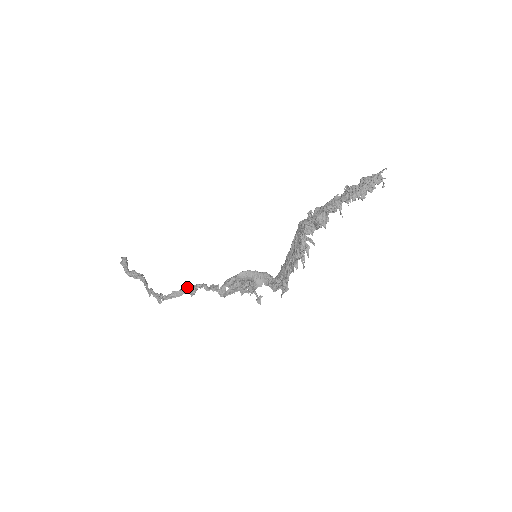
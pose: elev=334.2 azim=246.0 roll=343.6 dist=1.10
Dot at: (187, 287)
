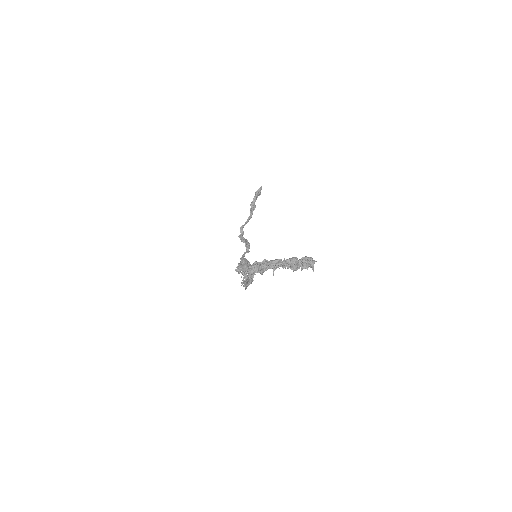
Dot at: (247, 241)
